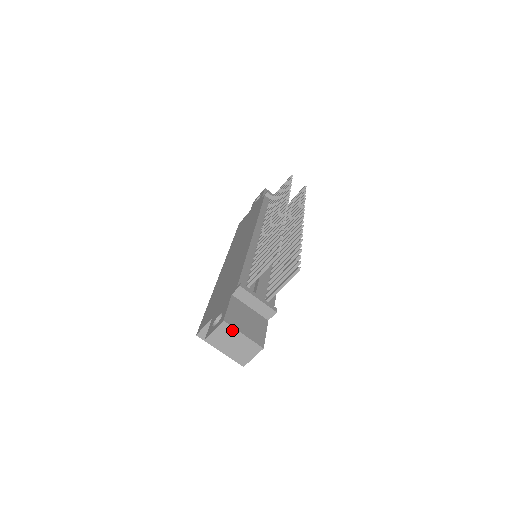
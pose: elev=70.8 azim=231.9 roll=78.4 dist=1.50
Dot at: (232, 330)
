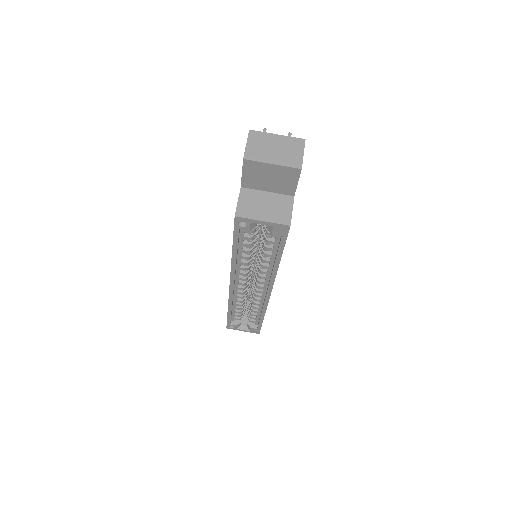
Dot at: (263, 135)
